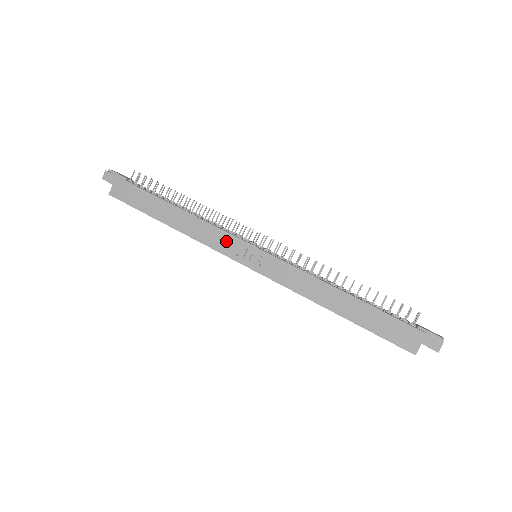
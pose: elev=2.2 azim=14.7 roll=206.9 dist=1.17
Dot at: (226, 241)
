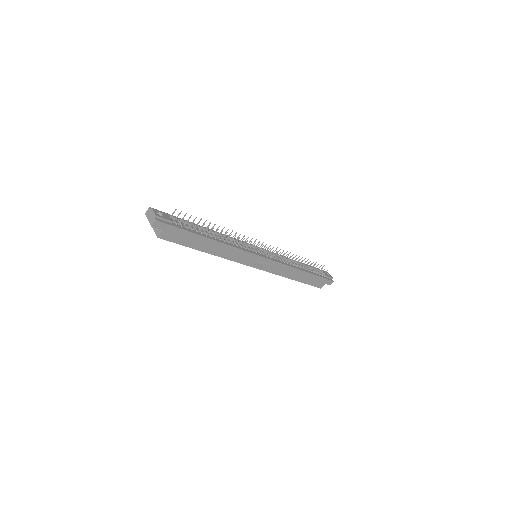
Dot at: (246, 257)
